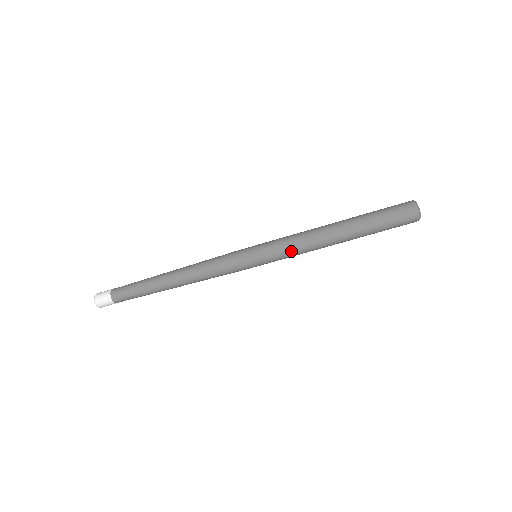
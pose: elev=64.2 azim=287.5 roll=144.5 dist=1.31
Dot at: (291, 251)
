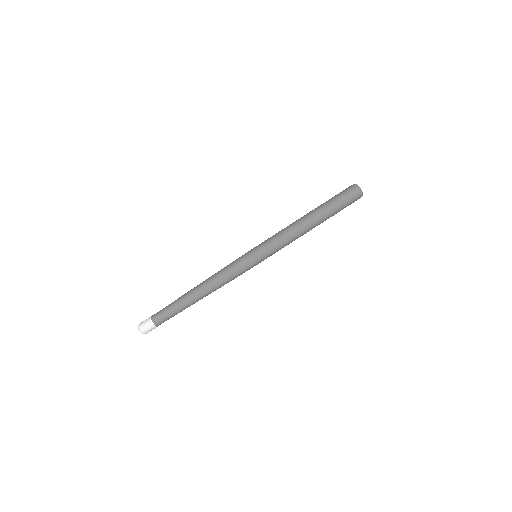
Dot at: (278, 239)
